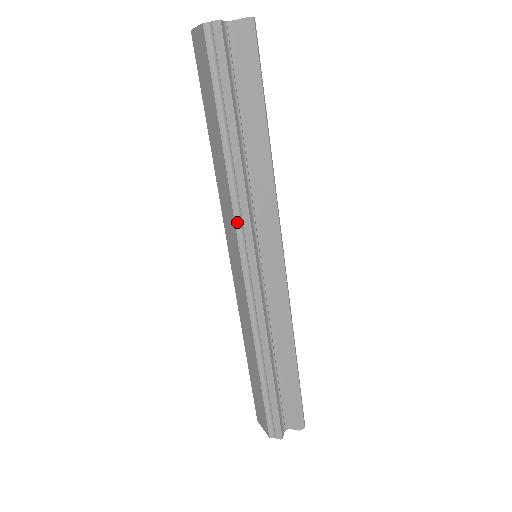
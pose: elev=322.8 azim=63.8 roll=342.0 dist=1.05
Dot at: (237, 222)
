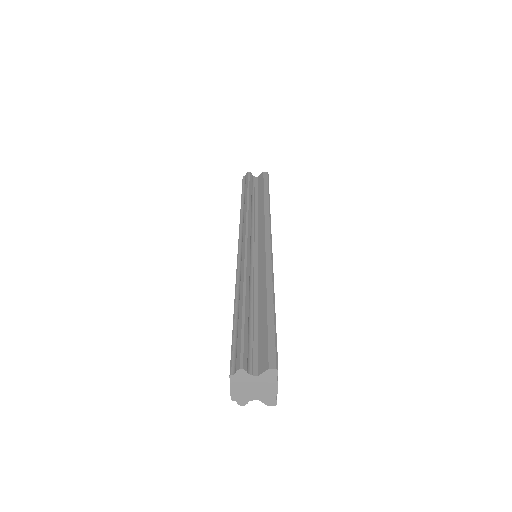
Dot at: (241, 227)
